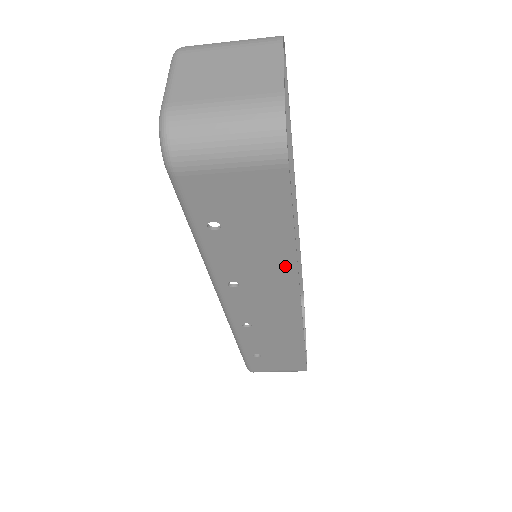
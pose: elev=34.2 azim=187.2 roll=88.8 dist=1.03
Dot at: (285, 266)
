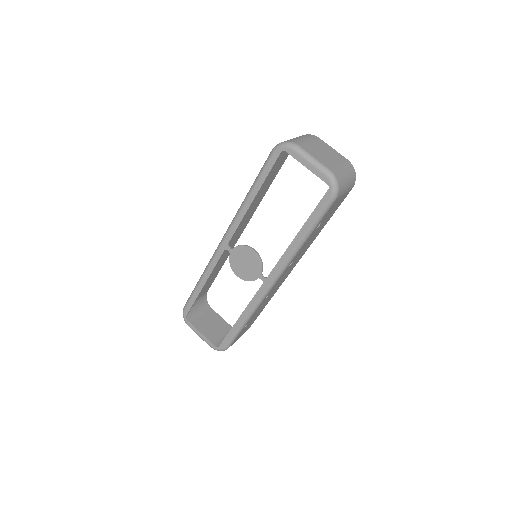
Dot at: (311, 243)
